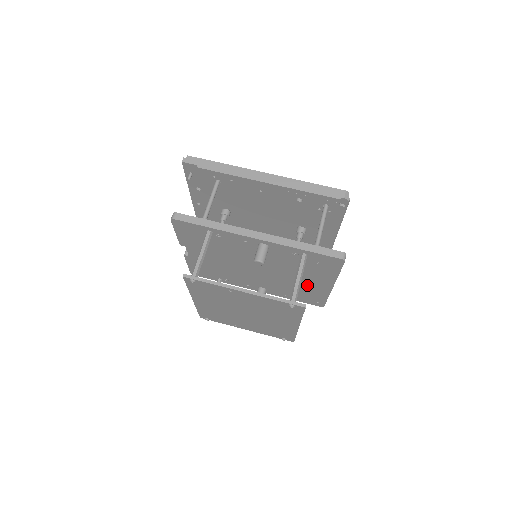
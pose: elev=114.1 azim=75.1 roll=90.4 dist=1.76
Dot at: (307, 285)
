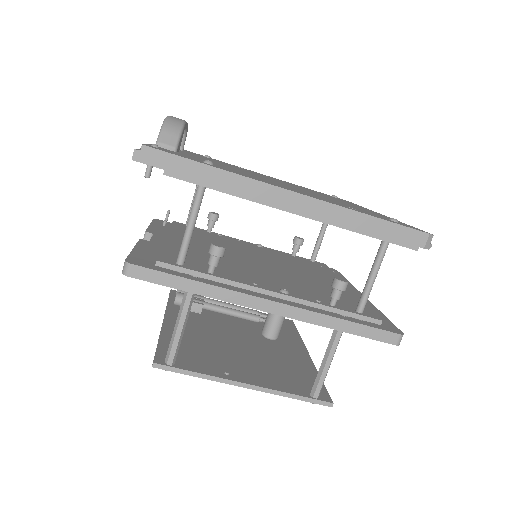
Dot at: occluded
